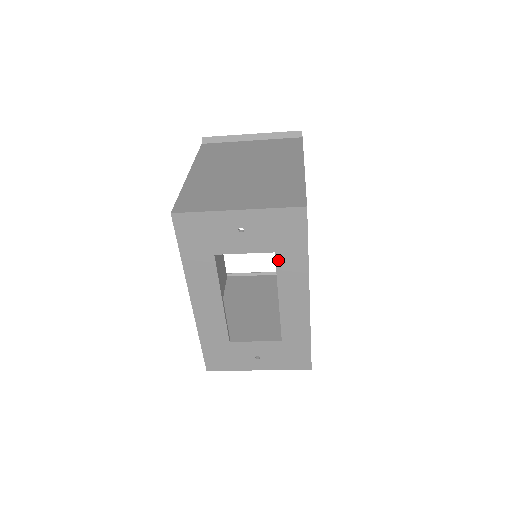
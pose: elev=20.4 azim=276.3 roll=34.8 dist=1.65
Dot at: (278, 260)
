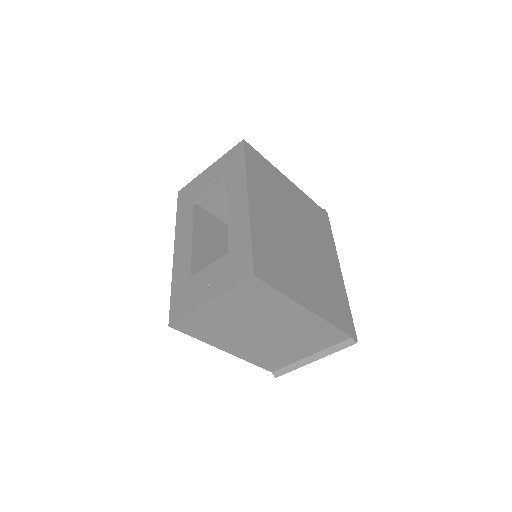
Dot at: (228, 182)
